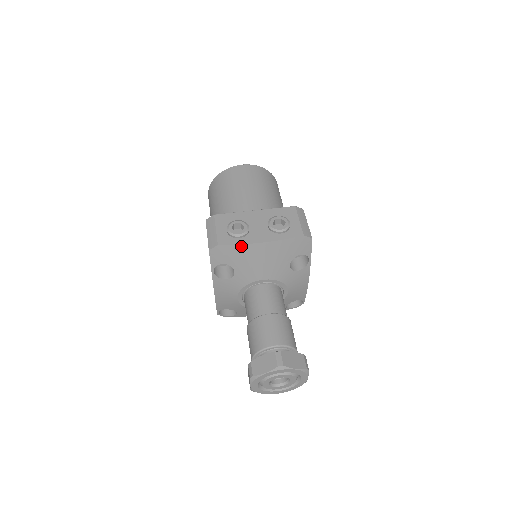
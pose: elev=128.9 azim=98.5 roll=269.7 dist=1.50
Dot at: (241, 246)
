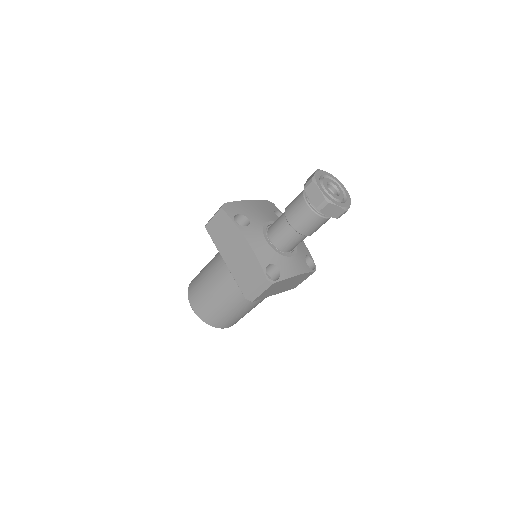
Dot at: (238, 202)
